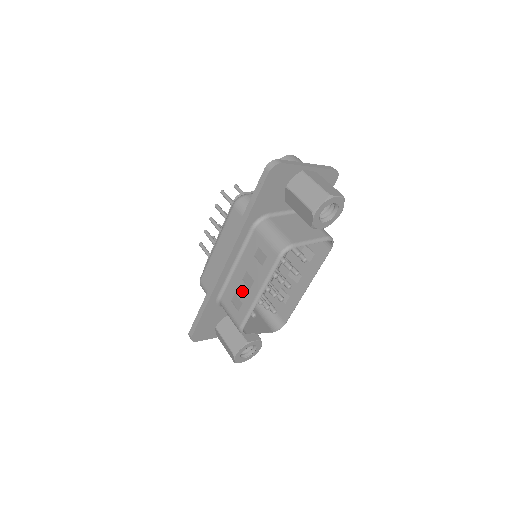
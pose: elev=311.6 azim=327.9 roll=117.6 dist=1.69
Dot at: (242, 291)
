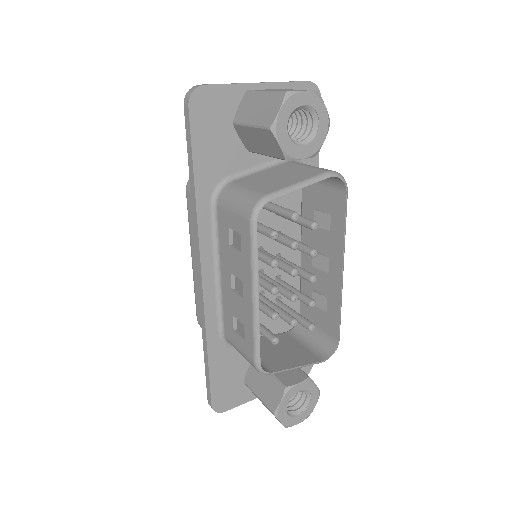
Dot at: (237, 306)
